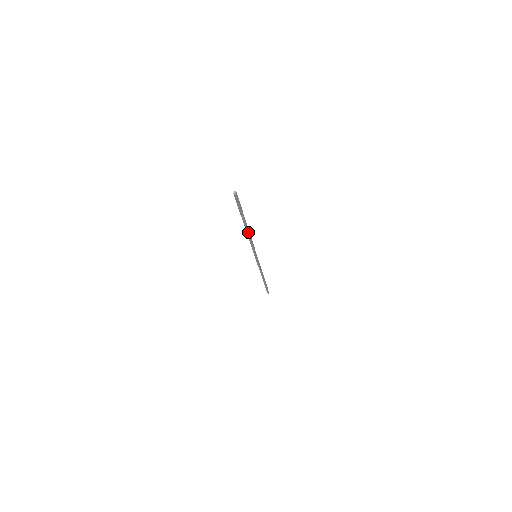
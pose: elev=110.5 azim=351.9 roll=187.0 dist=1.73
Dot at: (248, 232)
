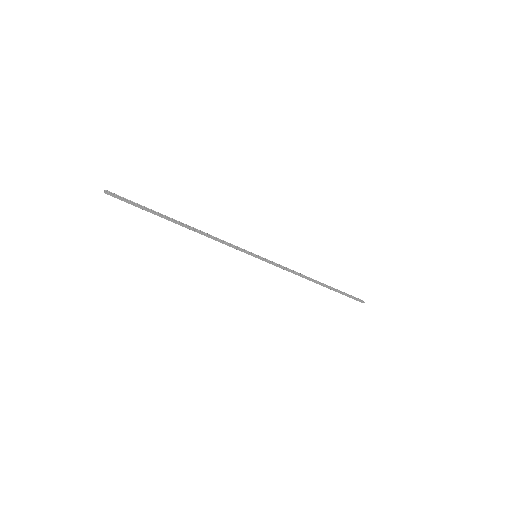
Dot at: (193, 229)
